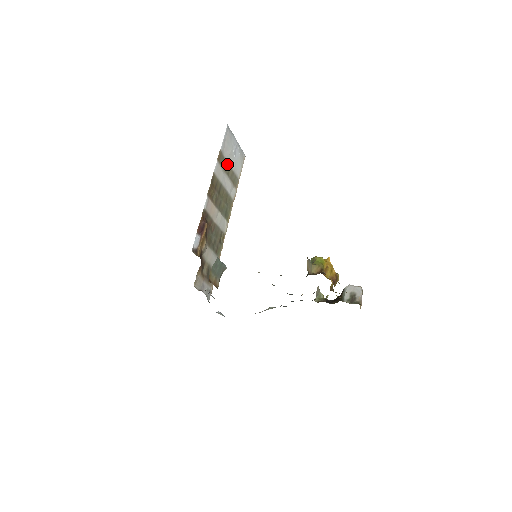
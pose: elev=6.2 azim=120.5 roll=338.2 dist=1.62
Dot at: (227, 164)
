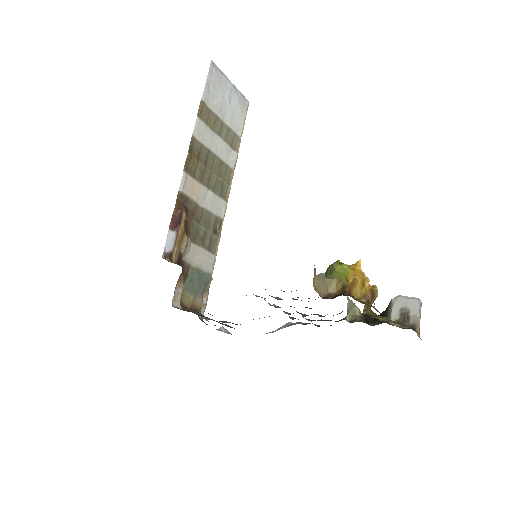
Dot at: (217, 119)
